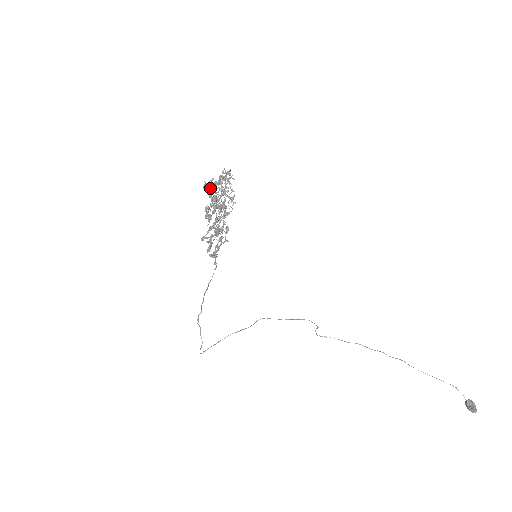
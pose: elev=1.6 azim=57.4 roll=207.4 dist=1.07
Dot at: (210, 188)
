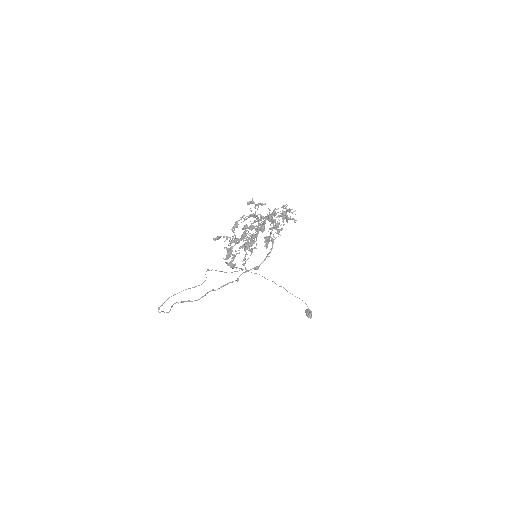
Dot at: occluded
